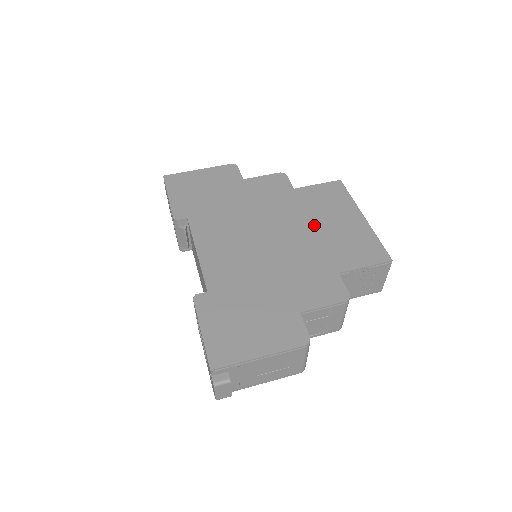
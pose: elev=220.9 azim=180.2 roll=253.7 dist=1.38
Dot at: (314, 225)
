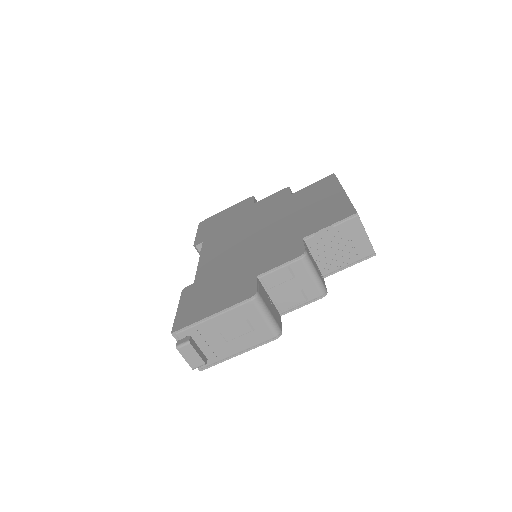
Dot at: (296, 212)
